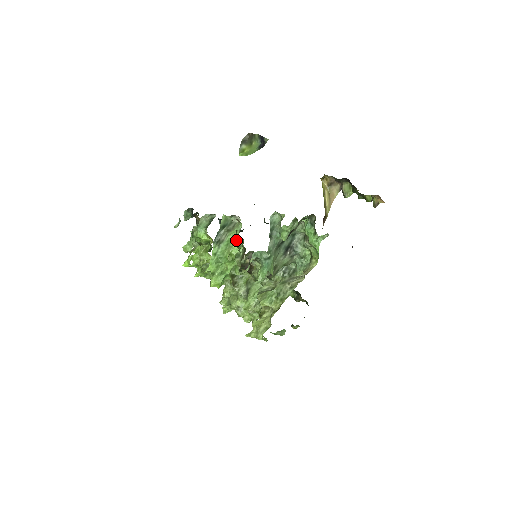
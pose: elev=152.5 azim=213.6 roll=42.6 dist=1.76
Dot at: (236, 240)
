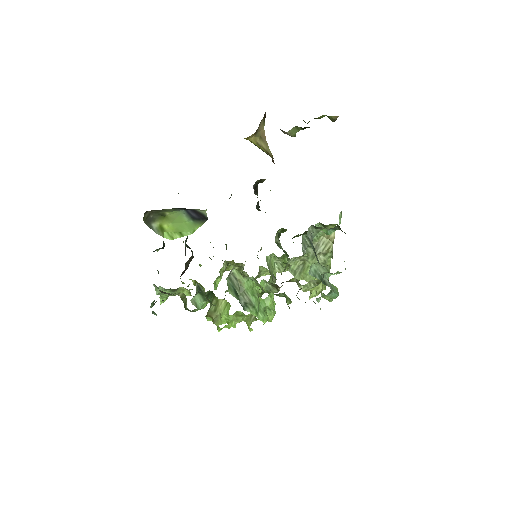
Dot at: (256, 286)
